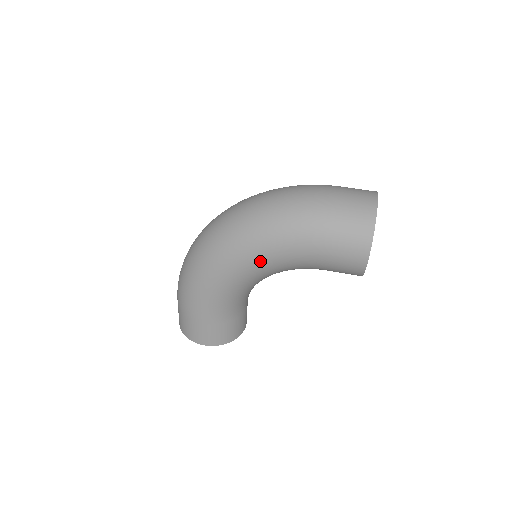
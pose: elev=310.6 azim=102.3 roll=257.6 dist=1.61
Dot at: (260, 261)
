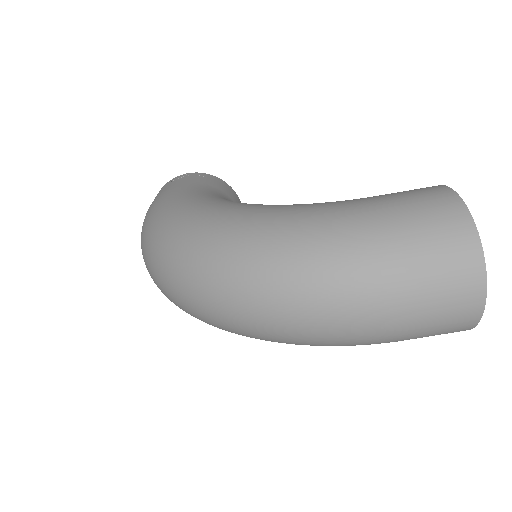
Dot at: occluded
